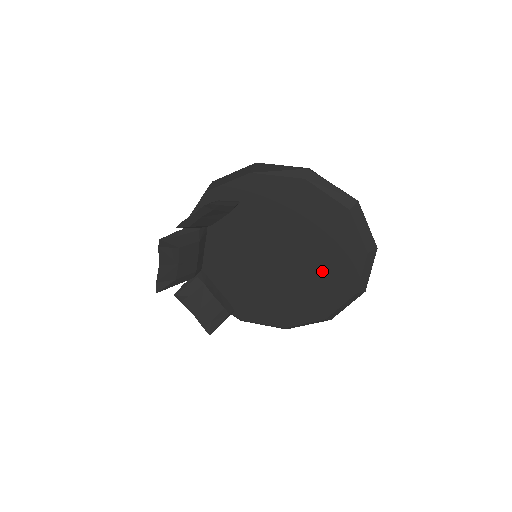
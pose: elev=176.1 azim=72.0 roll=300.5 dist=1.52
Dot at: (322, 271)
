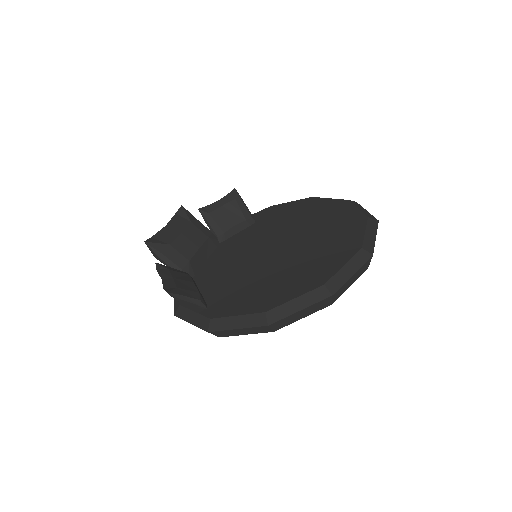
Dot at: (322, 242)
